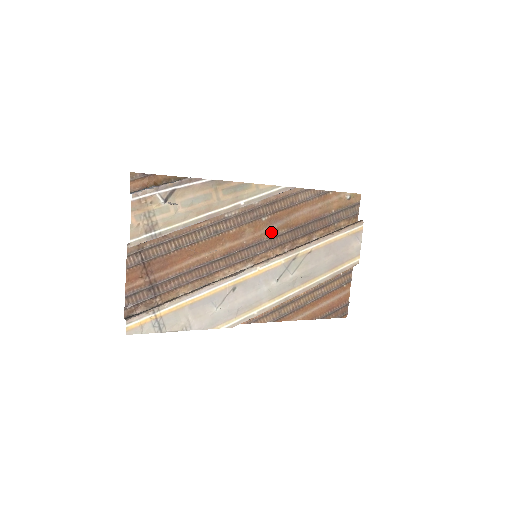
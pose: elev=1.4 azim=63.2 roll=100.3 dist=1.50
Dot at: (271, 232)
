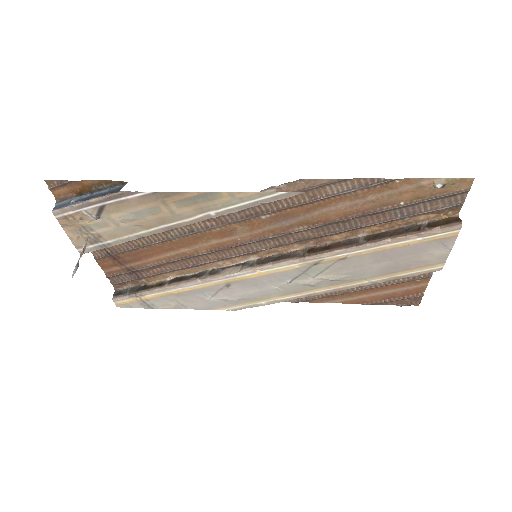
Dot at: (280, 229)
